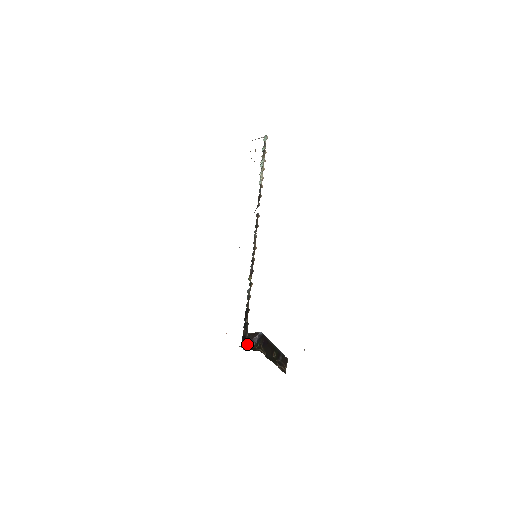
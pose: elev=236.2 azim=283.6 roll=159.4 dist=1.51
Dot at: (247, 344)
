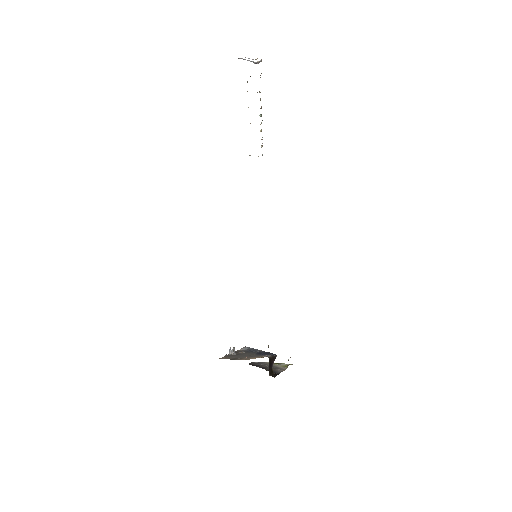
Dot at: (269, 370)
